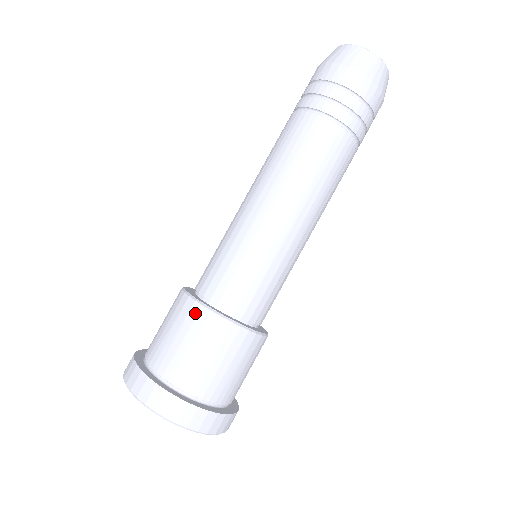
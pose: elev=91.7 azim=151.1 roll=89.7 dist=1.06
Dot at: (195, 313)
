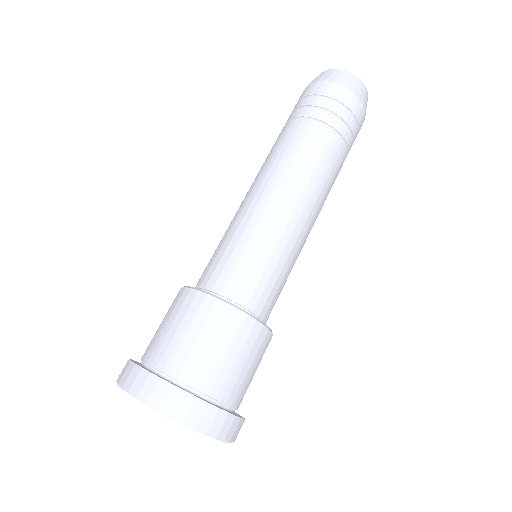
Dot at: (219, 311)
